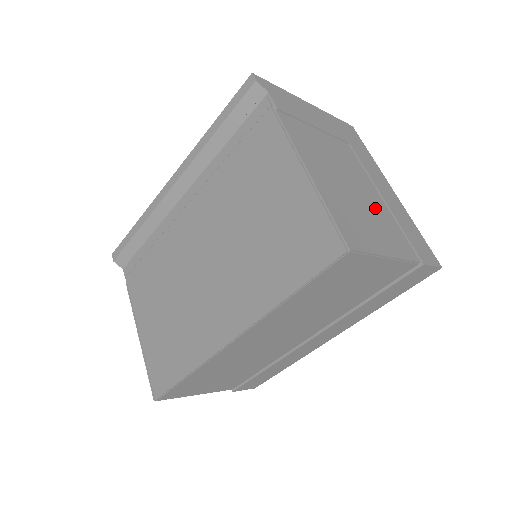
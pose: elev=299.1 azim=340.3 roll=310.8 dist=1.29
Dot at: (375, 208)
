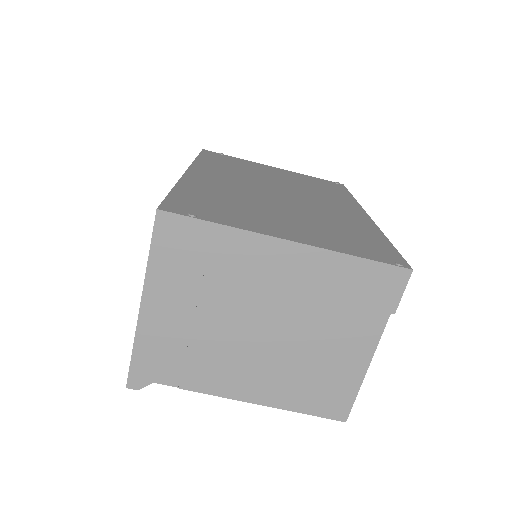
Dot at: (311, 328)
